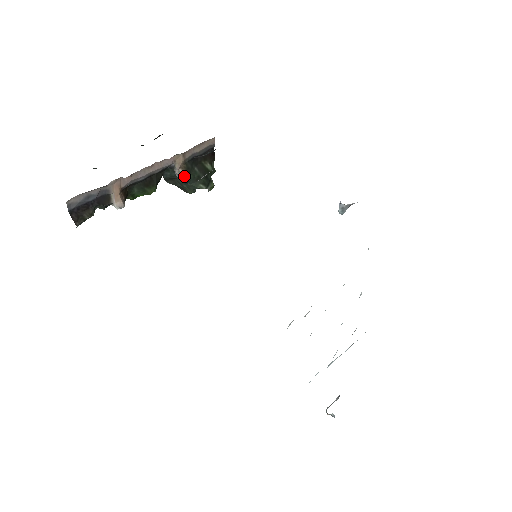
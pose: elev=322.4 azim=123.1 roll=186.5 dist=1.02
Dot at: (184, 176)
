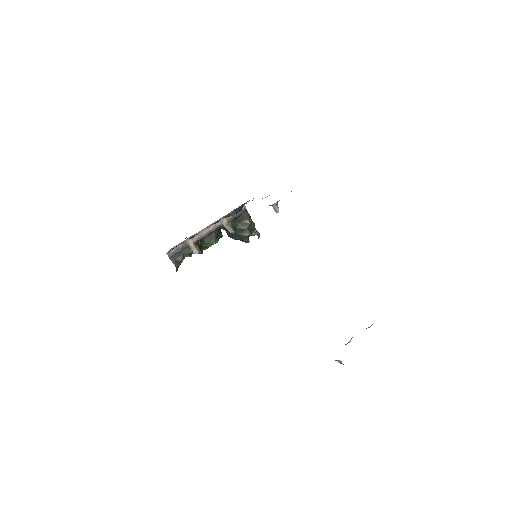
Dot at: (231, 230)
